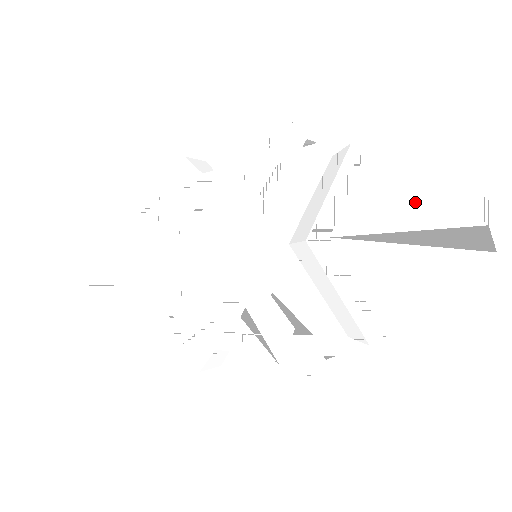
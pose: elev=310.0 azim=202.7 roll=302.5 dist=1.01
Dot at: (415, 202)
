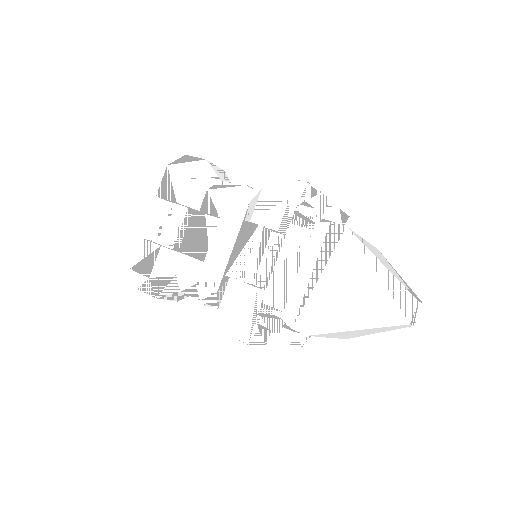
Dot at: (367, 302)
